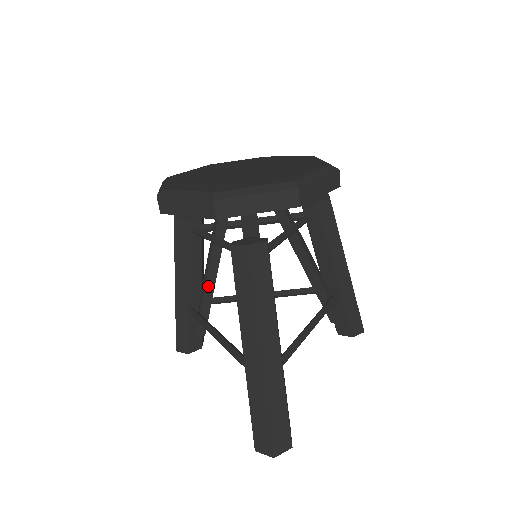
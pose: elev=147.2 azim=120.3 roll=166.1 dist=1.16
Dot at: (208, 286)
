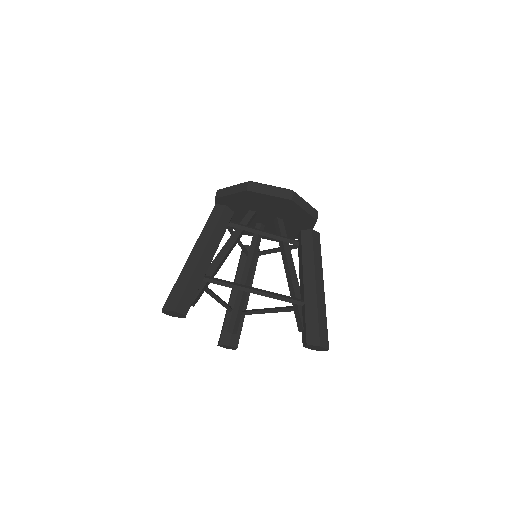
Dot at: occluded
